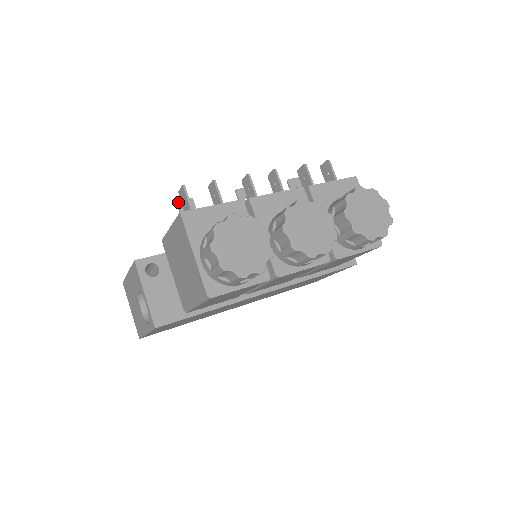
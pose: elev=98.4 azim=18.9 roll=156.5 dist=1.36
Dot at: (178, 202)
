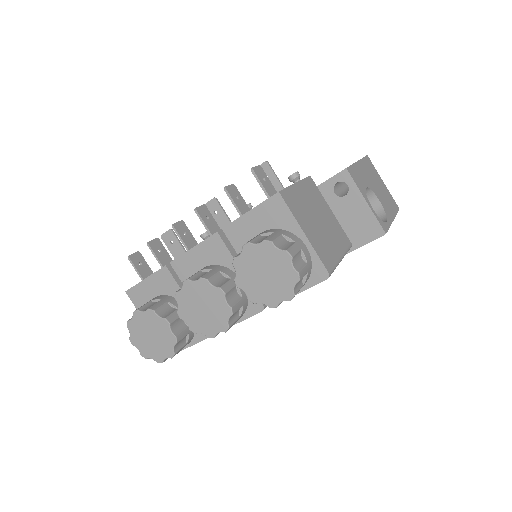
Dot at: (162, 237)
